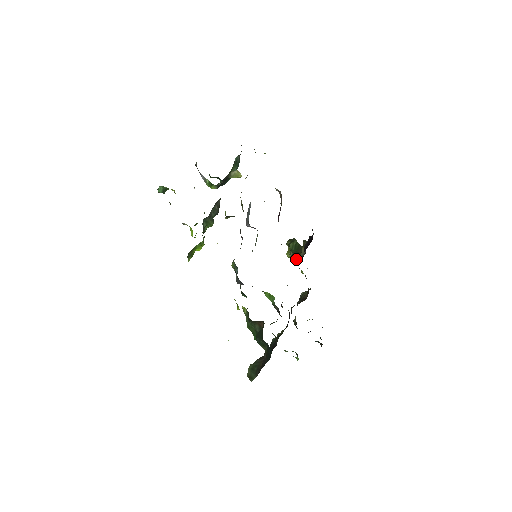
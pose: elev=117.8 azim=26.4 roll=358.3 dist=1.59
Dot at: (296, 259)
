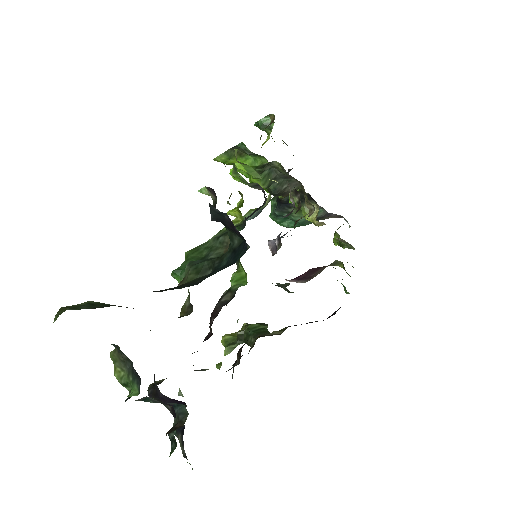
Dot at: (232, 347)
